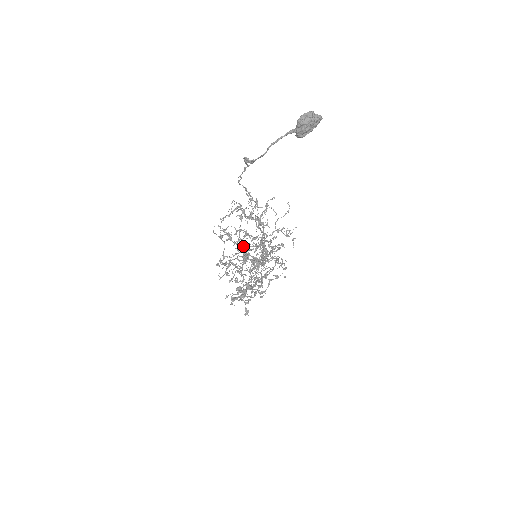
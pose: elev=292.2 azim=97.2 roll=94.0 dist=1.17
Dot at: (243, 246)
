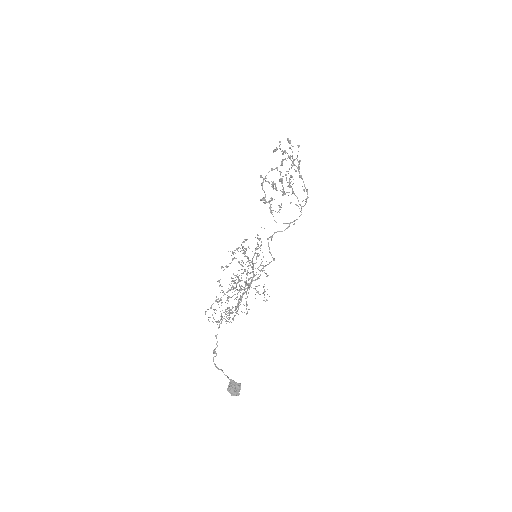
Dot at: occluded
